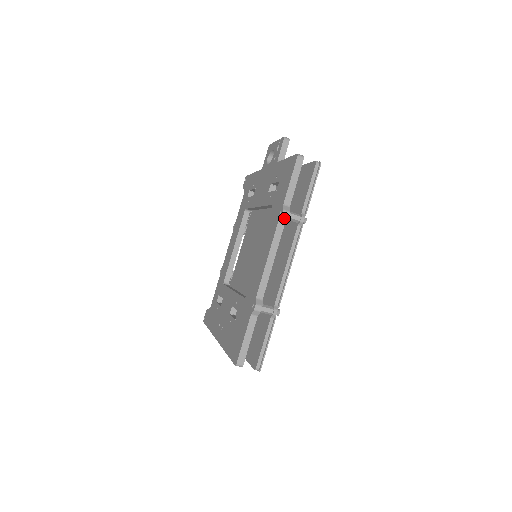
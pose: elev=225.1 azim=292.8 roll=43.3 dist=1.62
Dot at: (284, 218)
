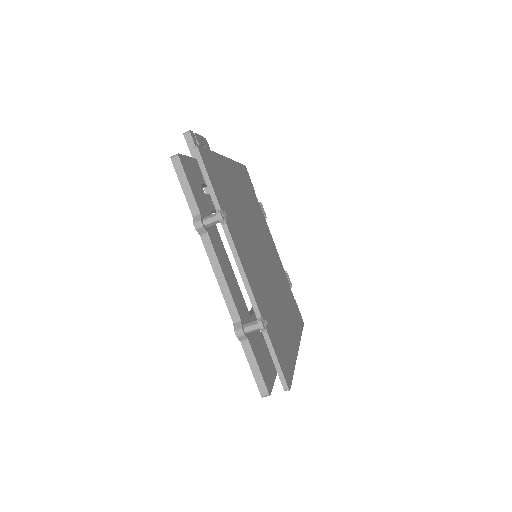
Dot at: (201, 230)
